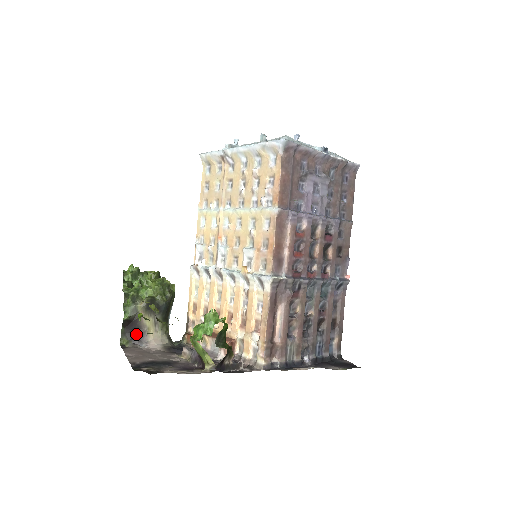
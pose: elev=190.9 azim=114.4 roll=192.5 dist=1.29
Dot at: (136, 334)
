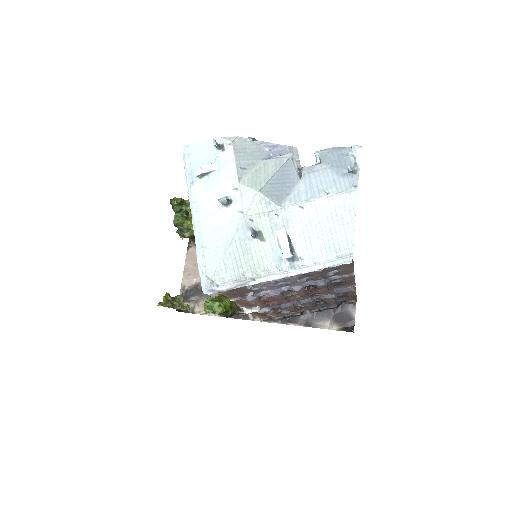
Dot at: occluded
